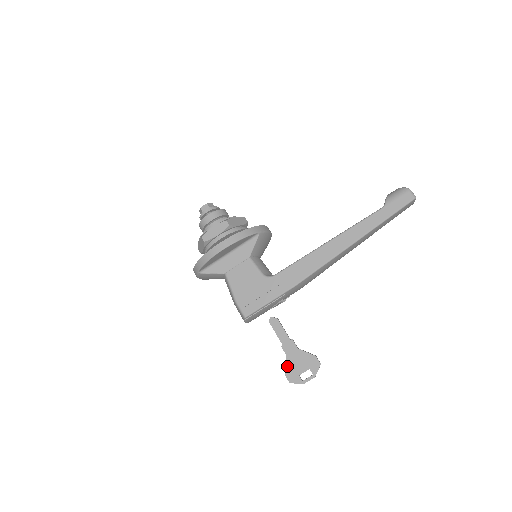
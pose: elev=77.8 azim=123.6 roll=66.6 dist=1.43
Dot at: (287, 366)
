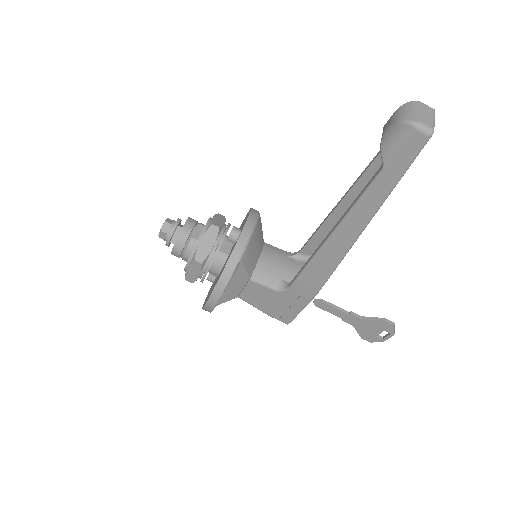
Dot at: (359, 333)
